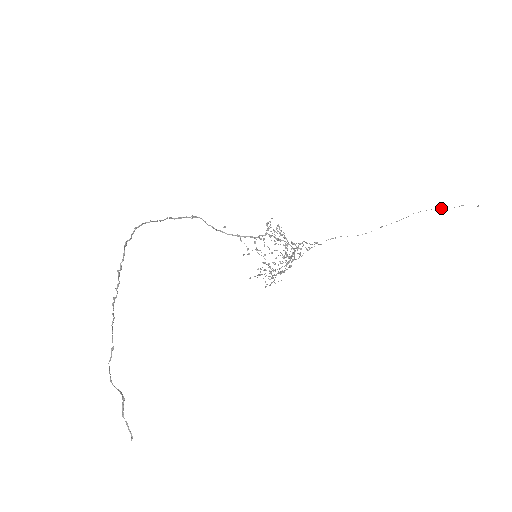
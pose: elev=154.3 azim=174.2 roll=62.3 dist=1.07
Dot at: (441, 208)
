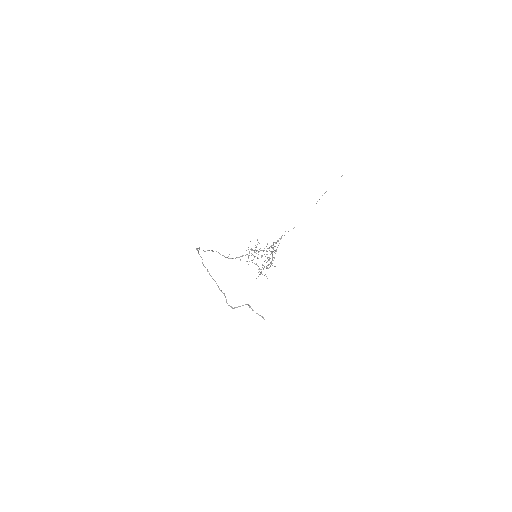
Dot at: occluded
